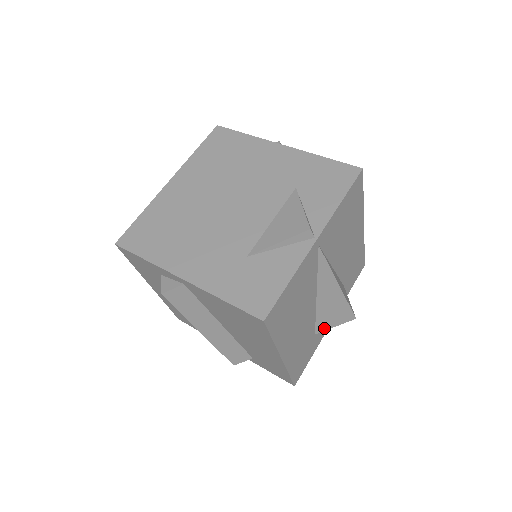
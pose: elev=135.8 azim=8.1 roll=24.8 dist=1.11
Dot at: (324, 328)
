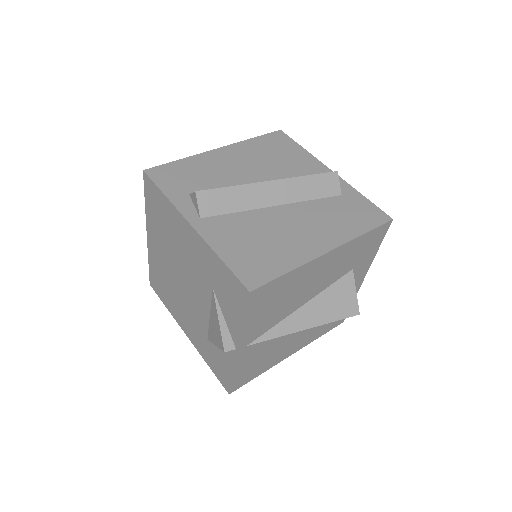
Dot at: occluded
